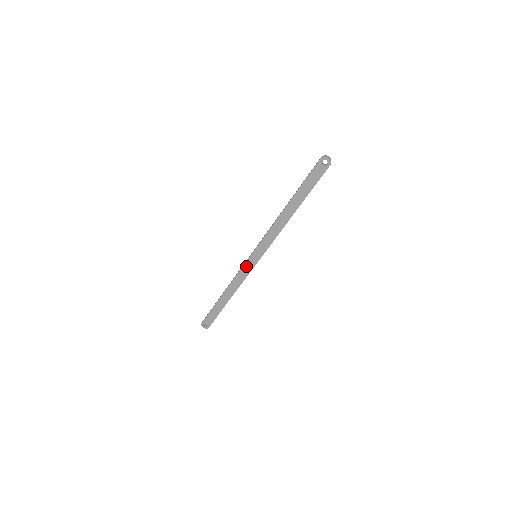
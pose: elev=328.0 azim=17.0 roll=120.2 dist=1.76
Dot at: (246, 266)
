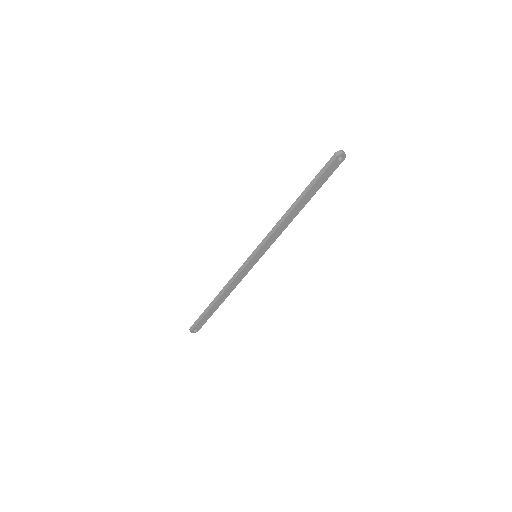
Dot at: (246, 268)
